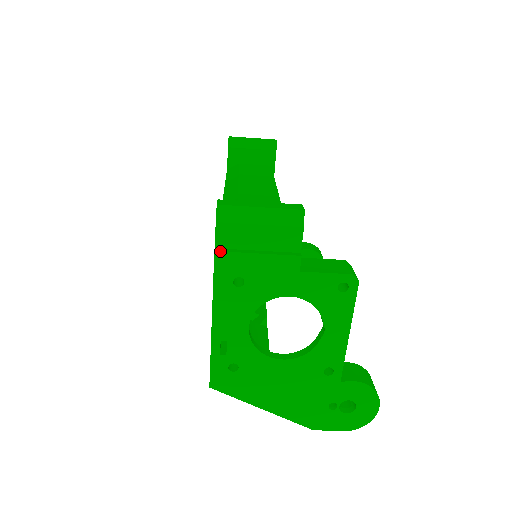
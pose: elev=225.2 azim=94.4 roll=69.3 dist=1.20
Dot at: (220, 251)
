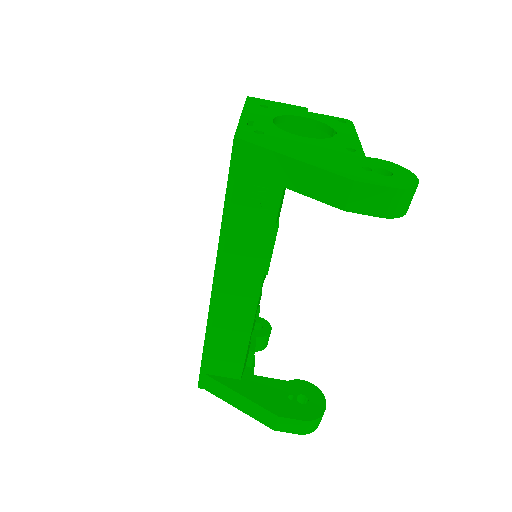
Dot at: (251, 97)
